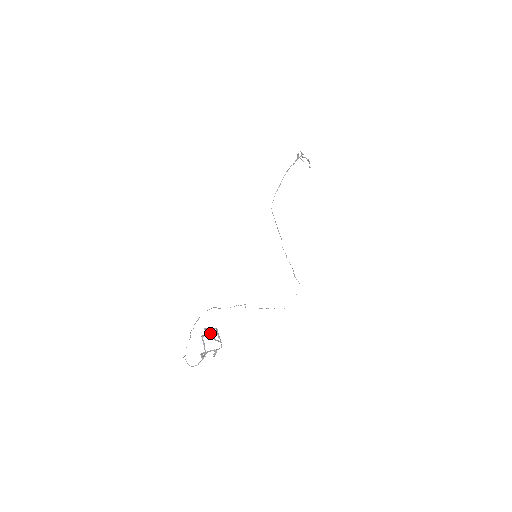
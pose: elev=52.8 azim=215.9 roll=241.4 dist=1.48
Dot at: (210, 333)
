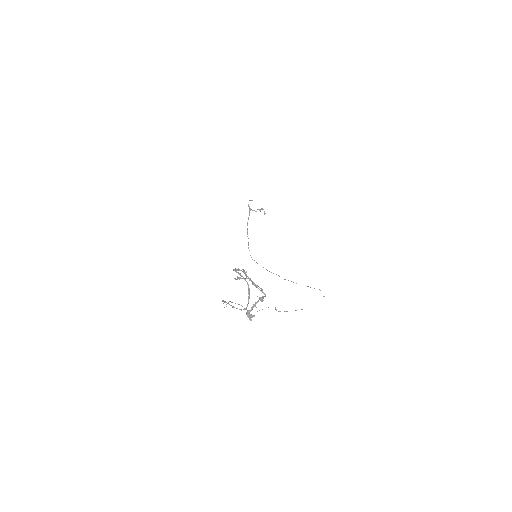
Dot at: occluded
